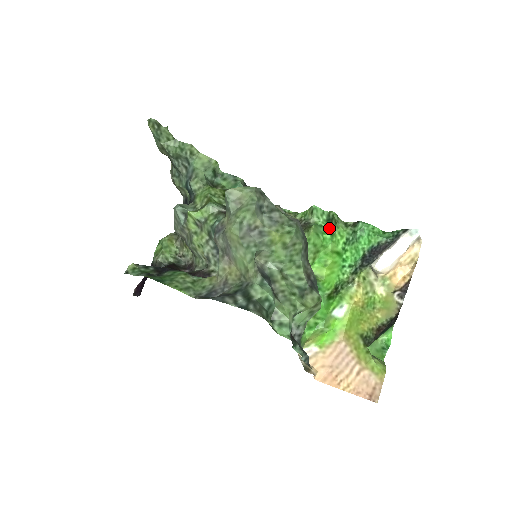
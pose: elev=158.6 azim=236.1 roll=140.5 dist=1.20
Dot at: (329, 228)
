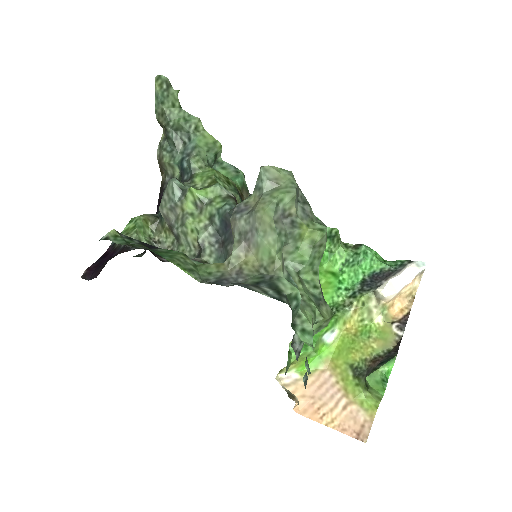
Dot at: (328, 245)
